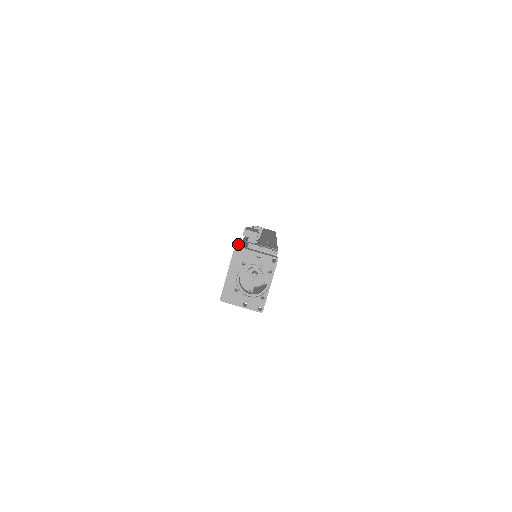
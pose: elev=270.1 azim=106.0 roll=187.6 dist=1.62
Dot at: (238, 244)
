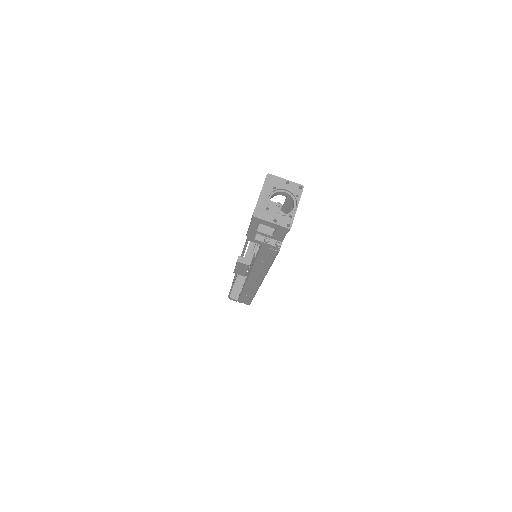
Dot at: occluded
